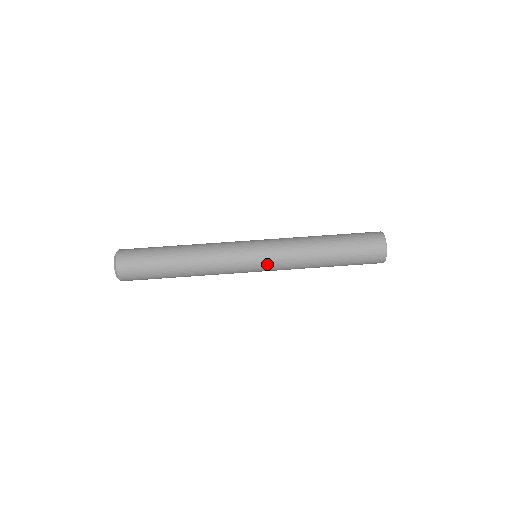
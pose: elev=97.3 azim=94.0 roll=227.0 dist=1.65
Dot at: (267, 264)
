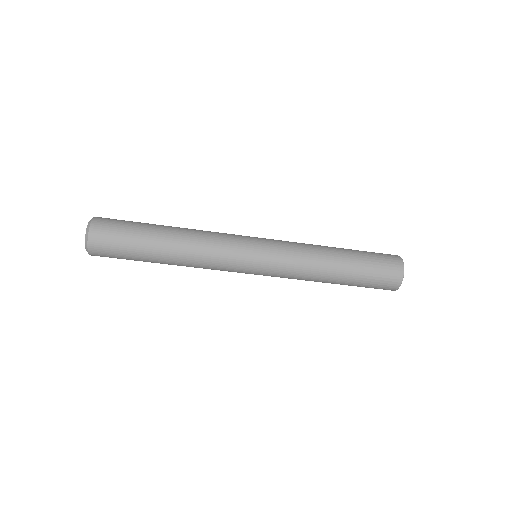
Dot at: (266, 275)
